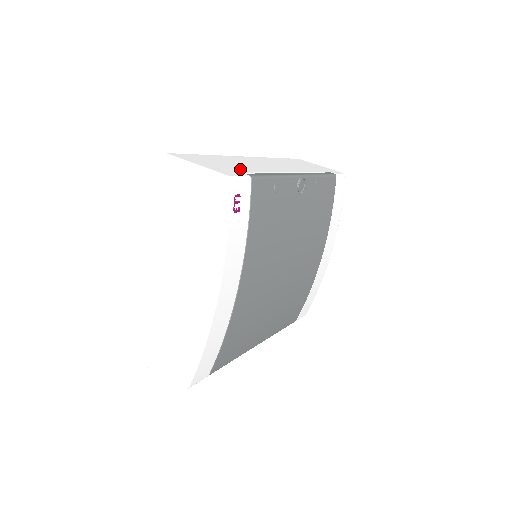
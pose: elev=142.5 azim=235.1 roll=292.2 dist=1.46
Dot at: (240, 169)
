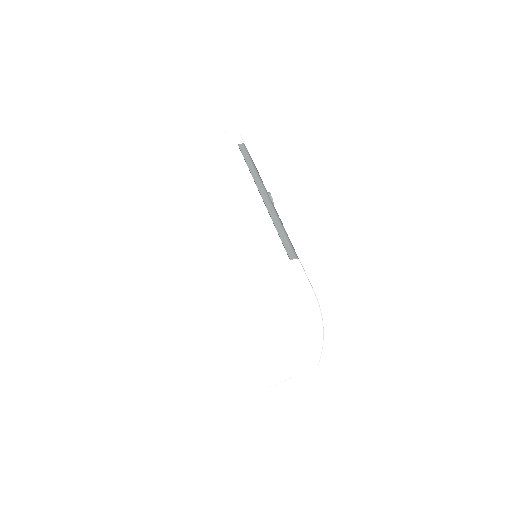
Dot at: (275, 255)
